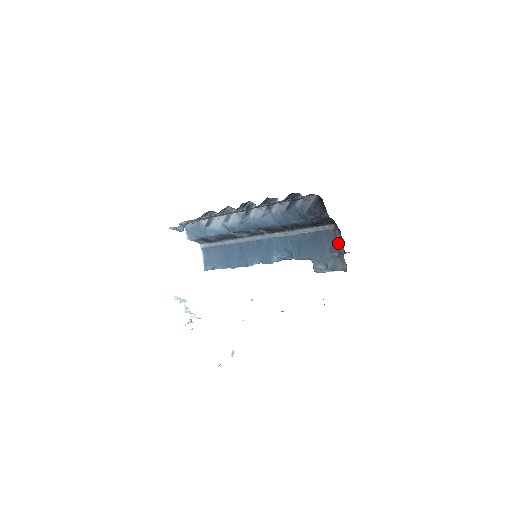
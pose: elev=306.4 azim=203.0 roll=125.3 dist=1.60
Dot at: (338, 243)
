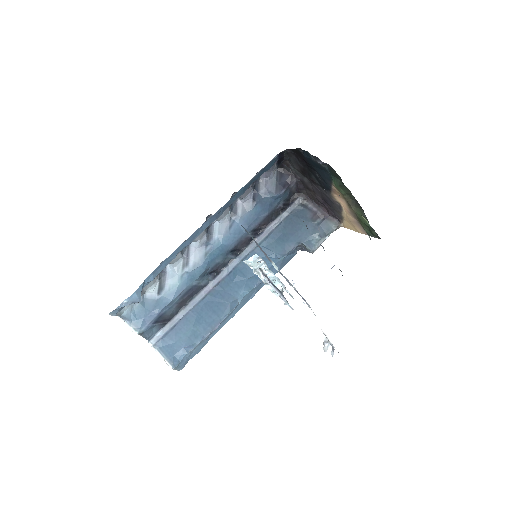
Dot at: (314, 210)
